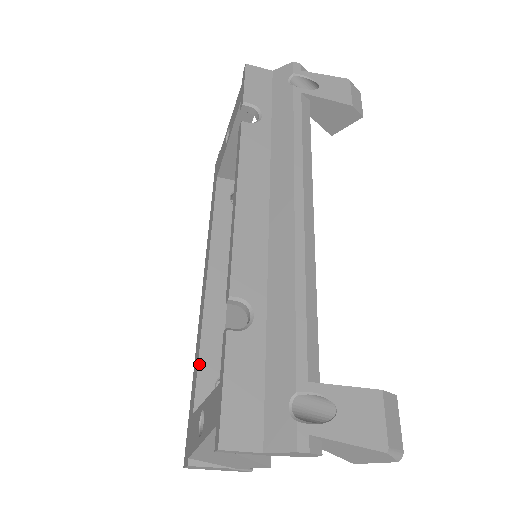
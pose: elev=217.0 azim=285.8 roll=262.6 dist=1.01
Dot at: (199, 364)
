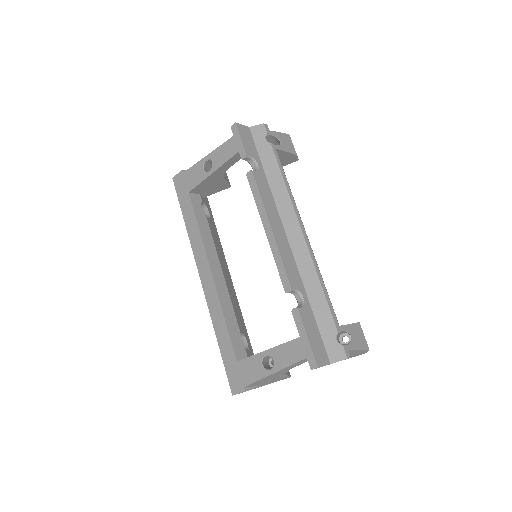
Dot at: (229, 331)
